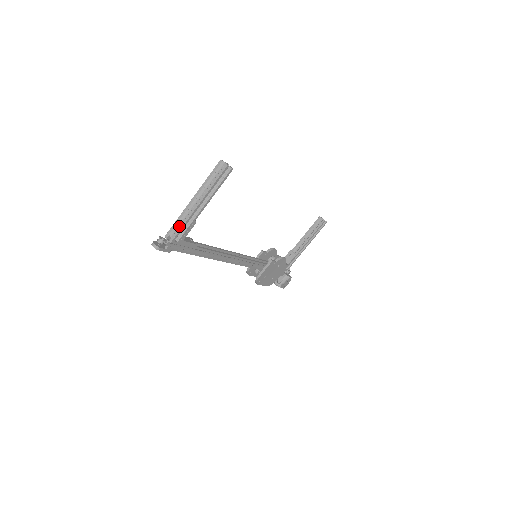
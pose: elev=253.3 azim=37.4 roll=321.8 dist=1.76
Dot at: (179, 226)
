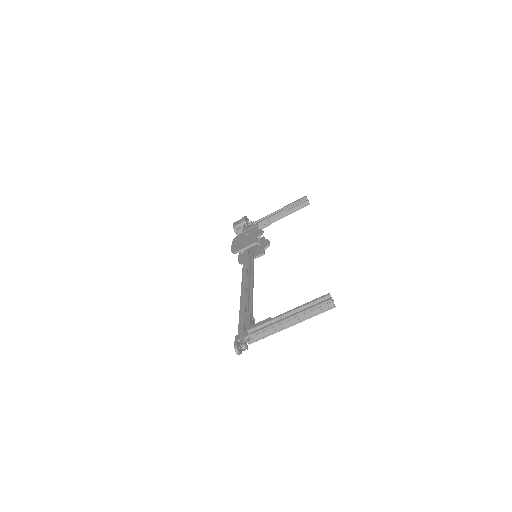
Dot at: (262, 332)
